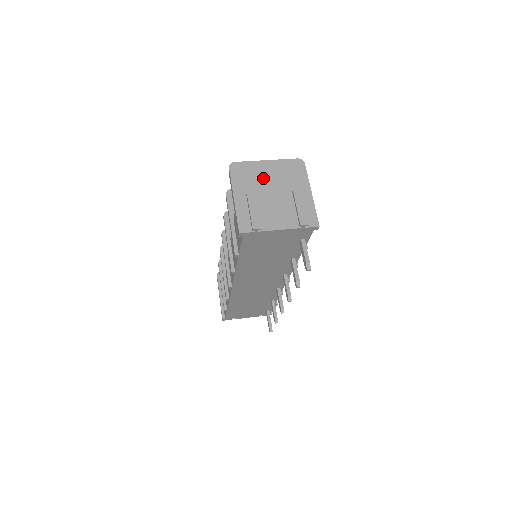
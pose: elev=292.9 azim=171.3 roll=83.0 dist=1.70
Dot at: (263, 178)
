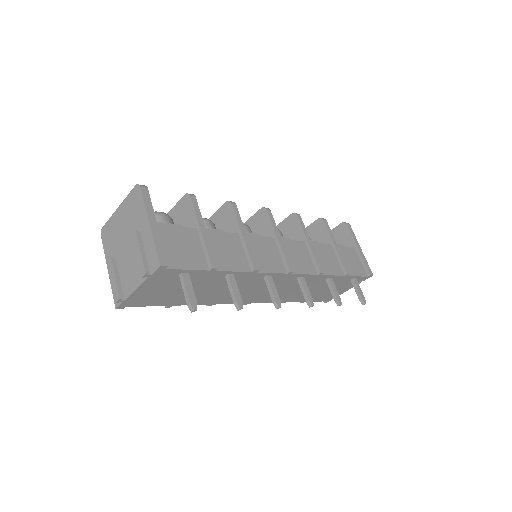
Dot at: (119, 232)
